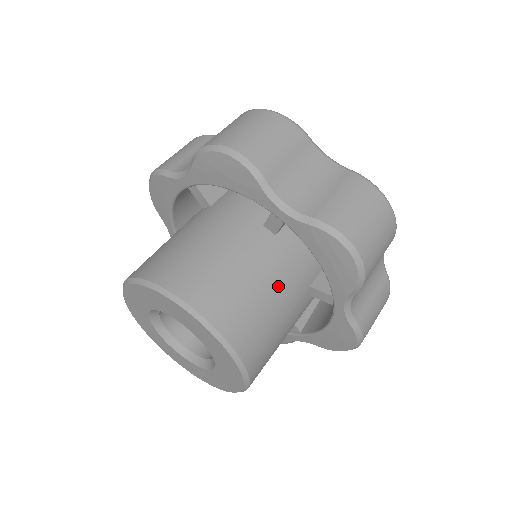
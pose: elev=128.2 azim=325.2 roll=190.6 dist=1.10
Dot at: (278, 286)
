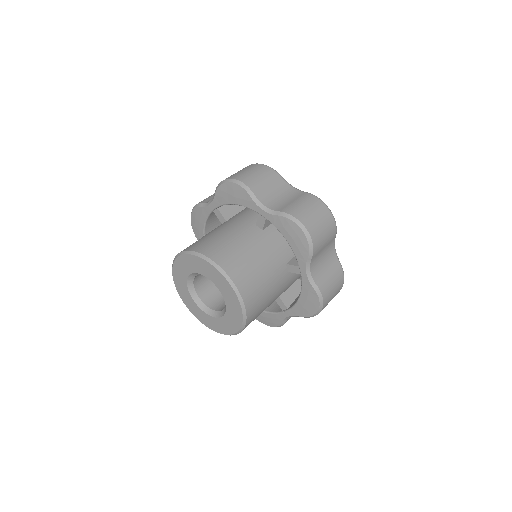
Dot at: (264, 257)
